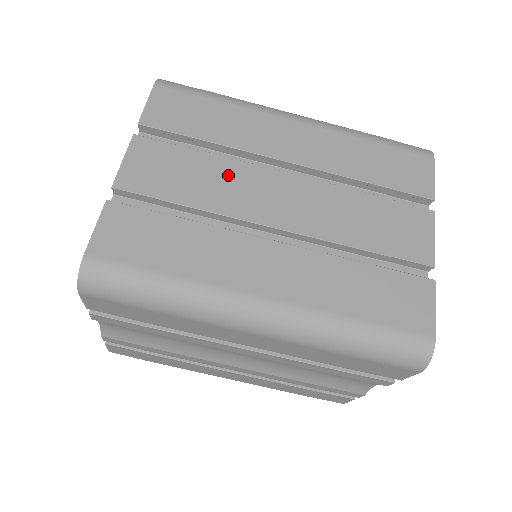
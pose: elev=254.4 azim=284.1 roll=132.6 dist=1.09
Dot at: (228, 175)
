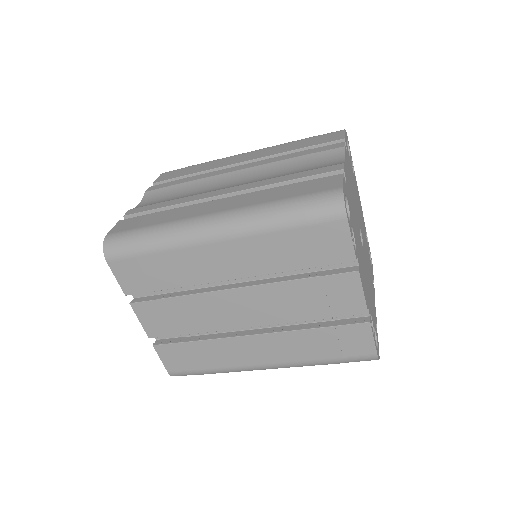
Dot at: (200, 307)
